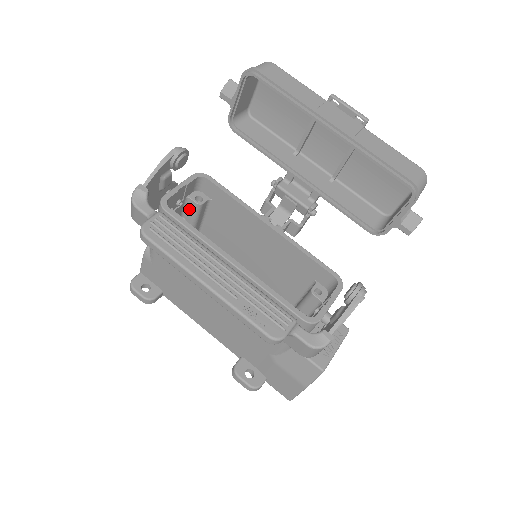
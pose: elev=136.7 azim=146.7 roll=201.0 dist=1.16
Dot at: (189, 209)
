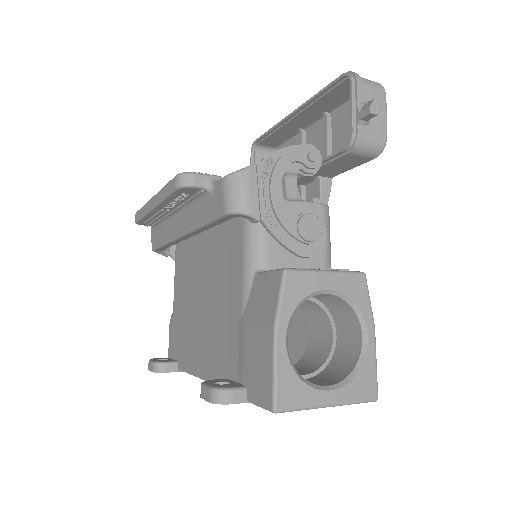
Dot at: occluded
